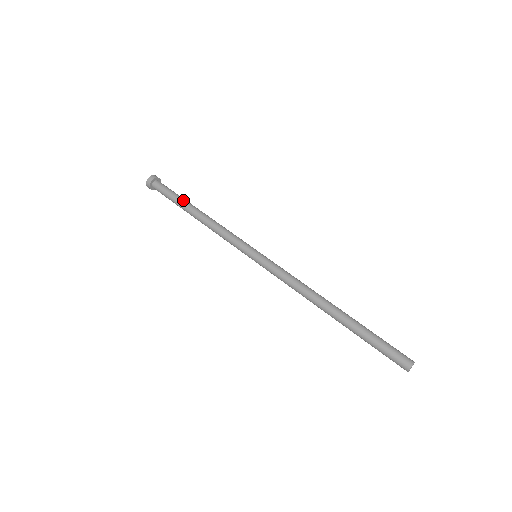
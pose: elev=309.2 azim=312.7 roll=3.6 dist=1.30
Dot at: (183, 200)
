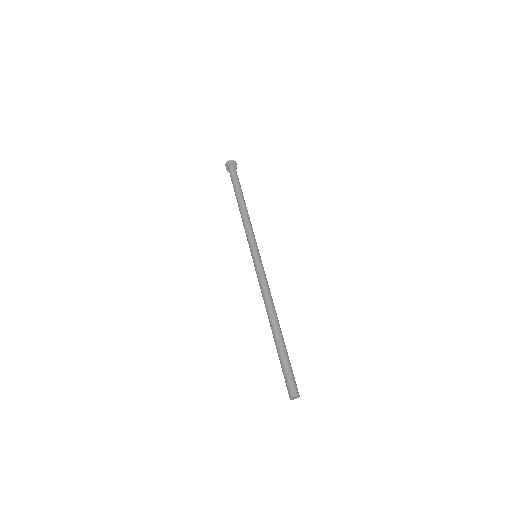
Dot at: (241, 189)
